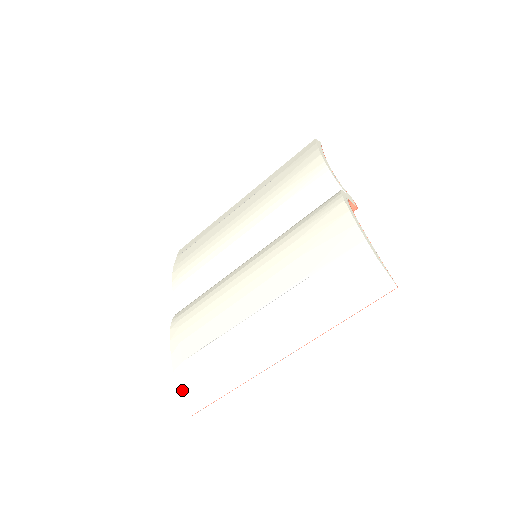
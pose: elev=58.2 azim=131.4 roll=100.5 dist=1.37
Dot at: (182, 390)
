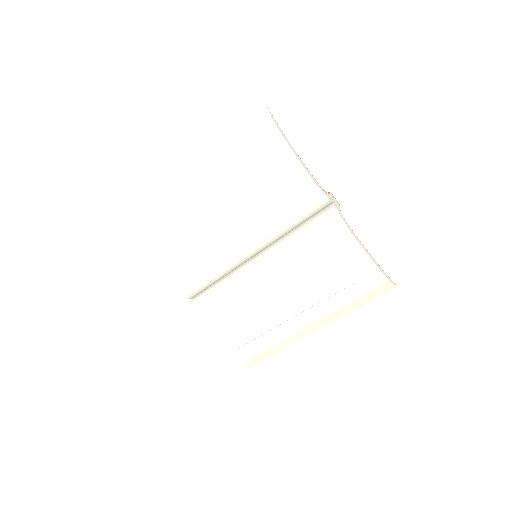
Dot at: (243, 363)
